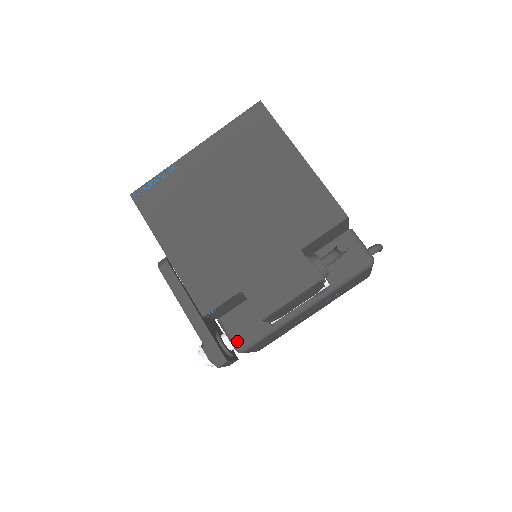
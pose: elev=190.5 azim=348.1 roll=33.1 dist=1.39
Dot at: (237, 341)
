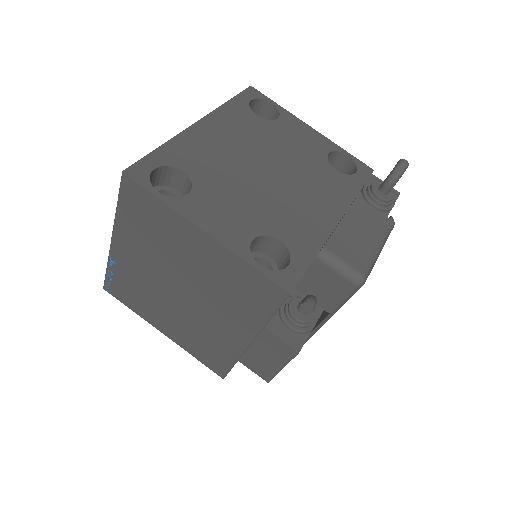
Dot at: occluded
